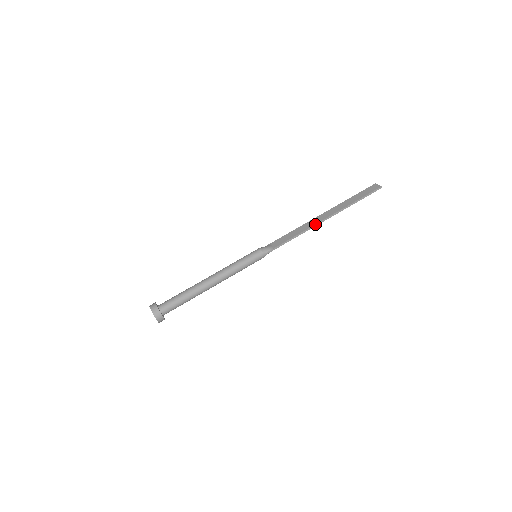
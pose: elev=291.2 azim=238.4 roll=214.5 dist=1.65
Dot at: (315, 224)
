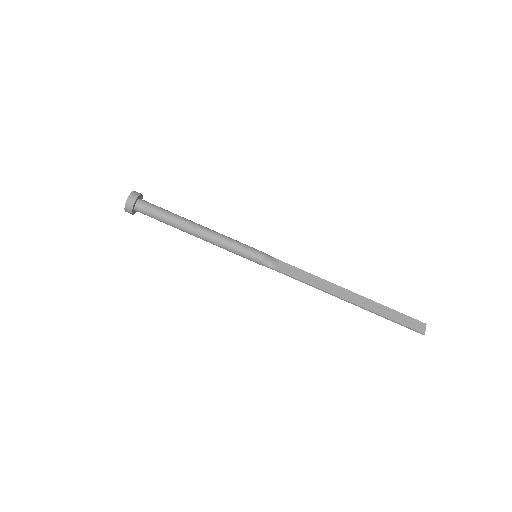
Dot at: (331, 293)
